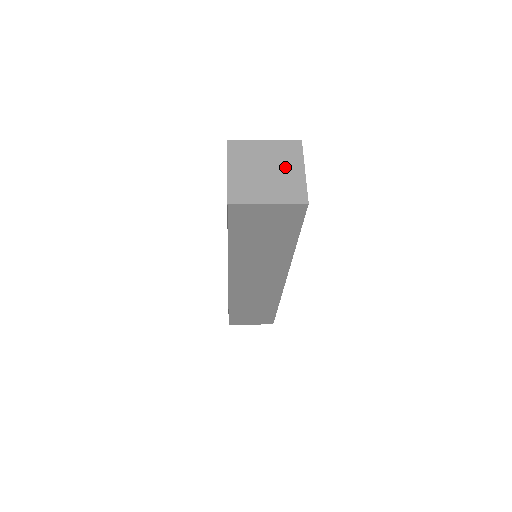
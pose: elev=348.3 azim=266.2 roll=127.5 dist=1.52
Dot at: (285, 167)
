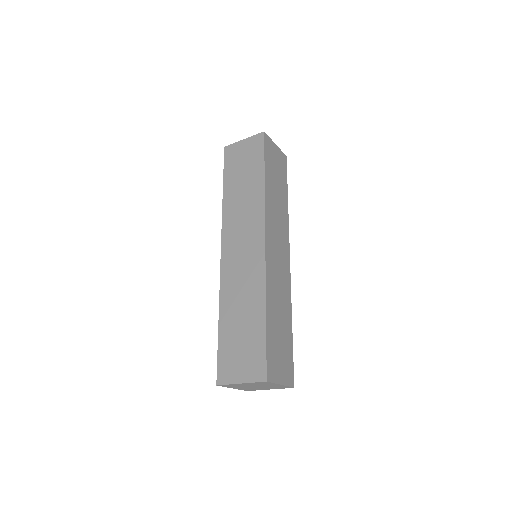
Dot at: occluded
